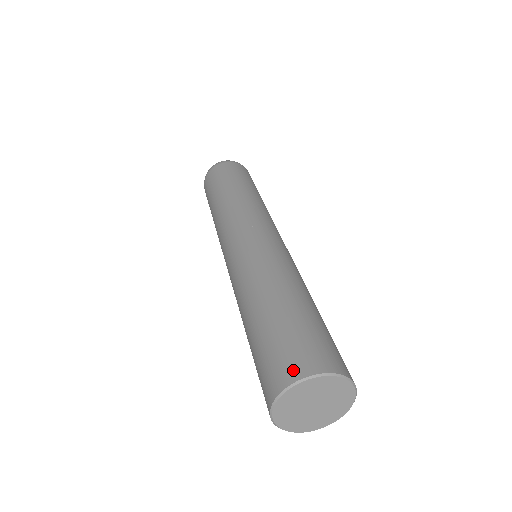
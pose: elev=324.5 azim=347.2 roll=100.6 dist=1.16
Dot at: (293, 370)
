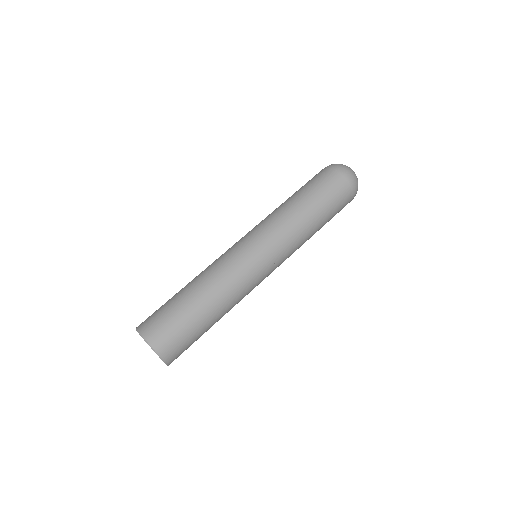
Dot at: (146, 328)
